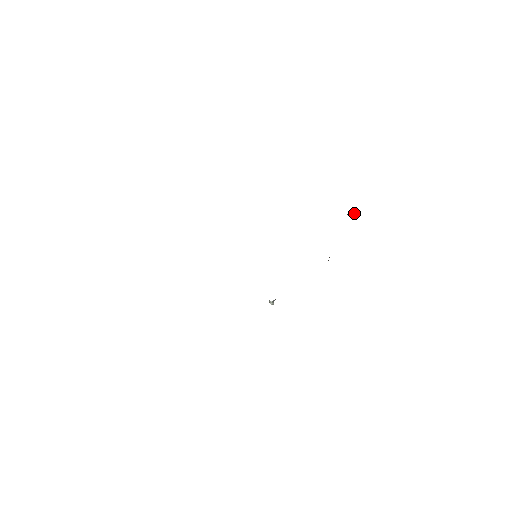
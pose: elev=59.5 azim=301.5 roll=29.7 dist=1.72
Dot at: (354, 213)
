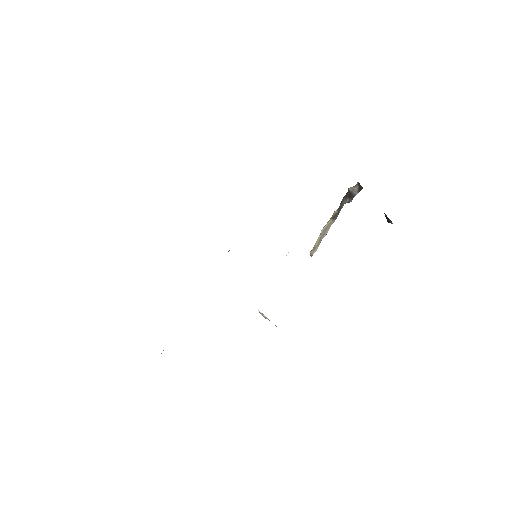
Dot at: occluded
